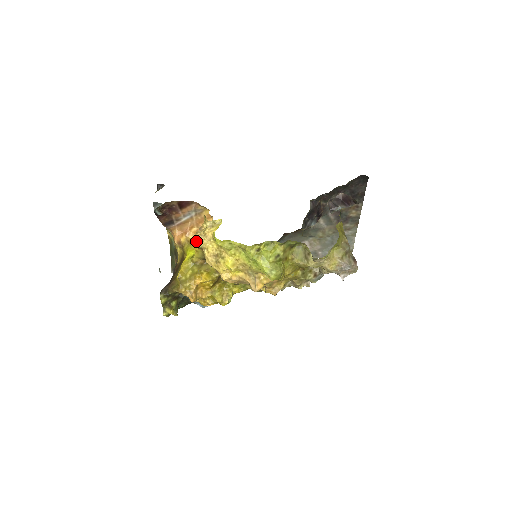
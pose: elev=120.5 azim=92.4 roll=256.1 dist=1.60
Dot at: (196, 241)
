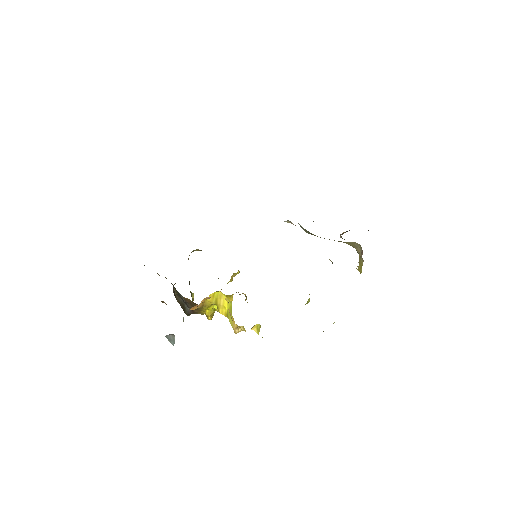
Dot at: occluded
